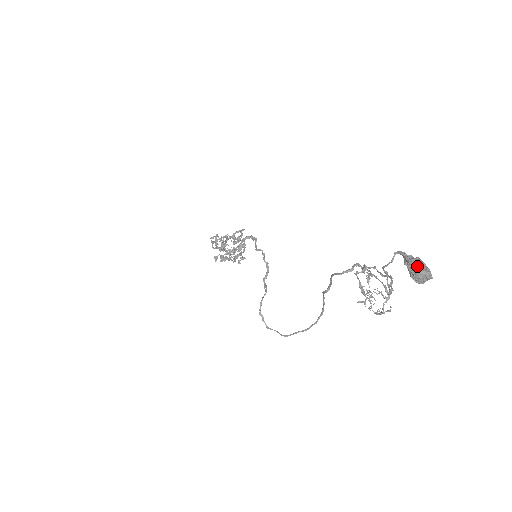
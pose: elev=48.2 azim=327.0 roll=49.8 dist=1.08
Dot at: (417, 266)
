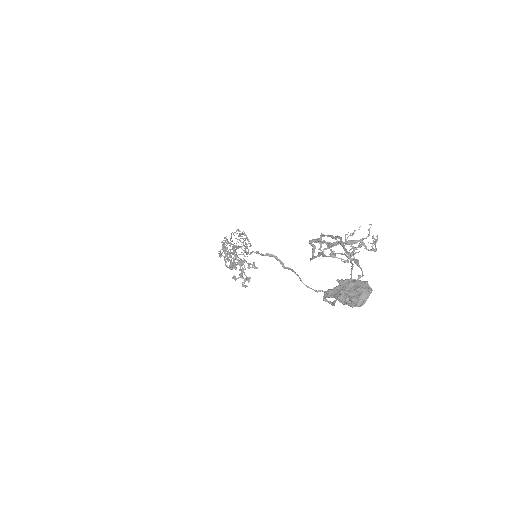
Dot at: (350, 301)
